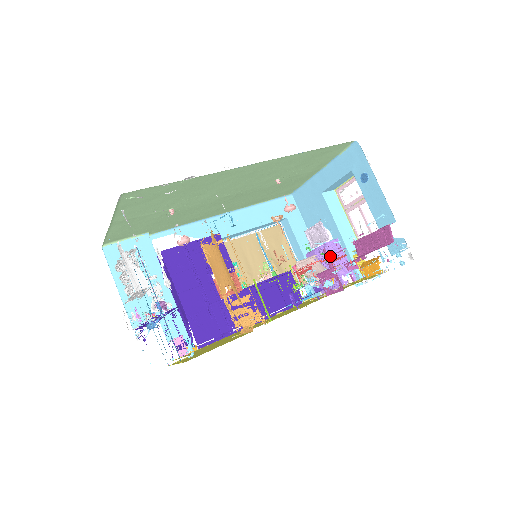
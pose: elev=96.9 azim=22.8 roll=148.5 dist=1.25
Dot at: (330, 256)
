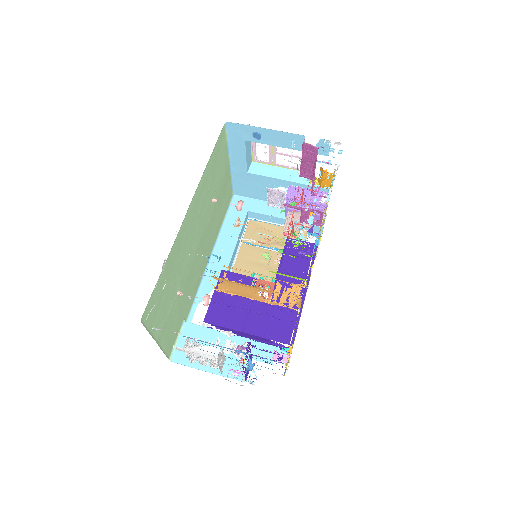
Dot at: (295, 202)
